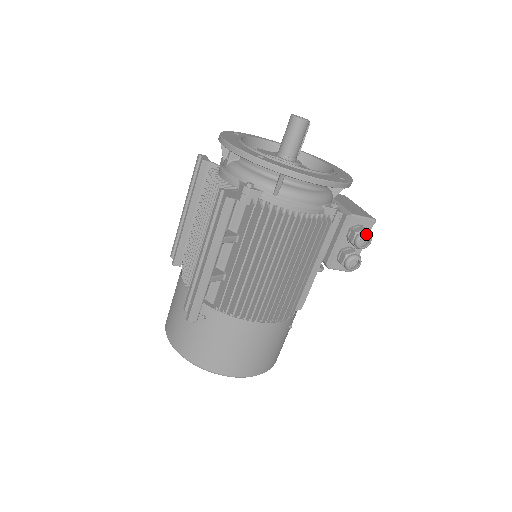
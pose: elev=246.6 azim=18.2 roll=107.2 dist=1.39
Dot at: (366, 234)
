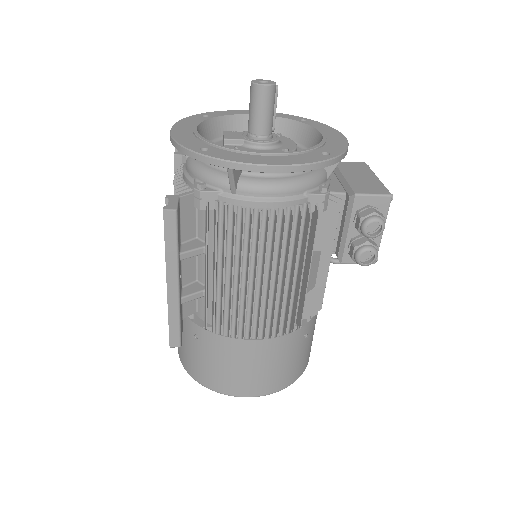
Dot at: (374, 219)
